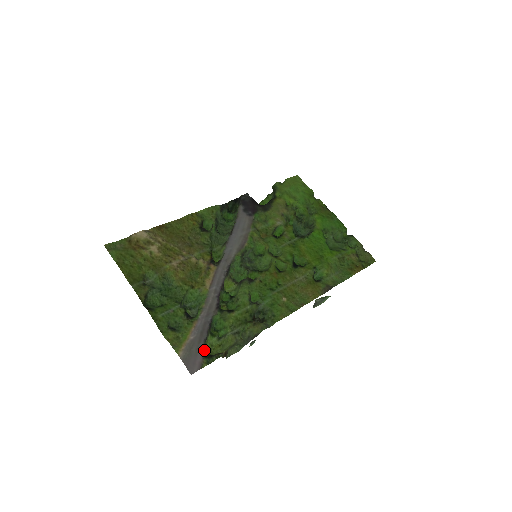
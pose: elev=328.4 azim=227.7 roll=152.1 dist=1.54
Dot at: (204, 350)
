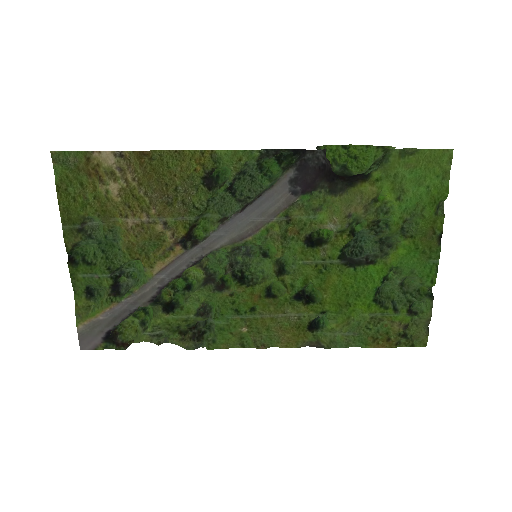
Dot at: (109, 334)
